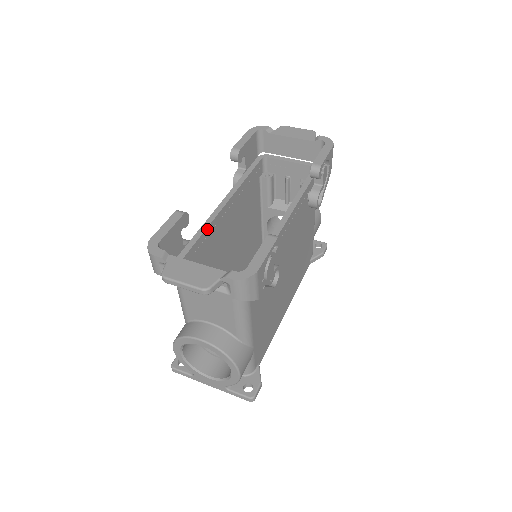
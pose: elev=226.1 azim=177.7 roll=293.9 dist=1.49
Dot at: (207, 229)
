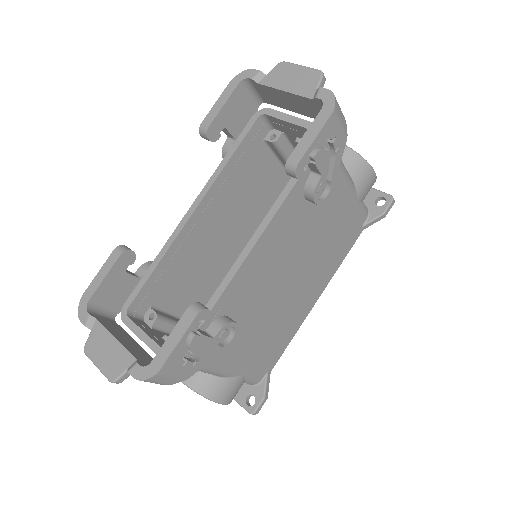
Dot at: (167, 254)
